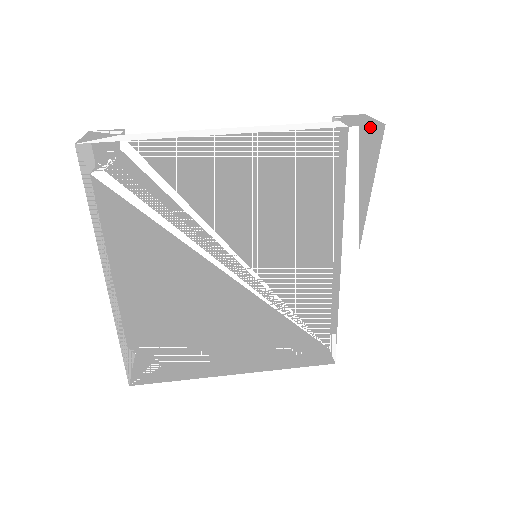
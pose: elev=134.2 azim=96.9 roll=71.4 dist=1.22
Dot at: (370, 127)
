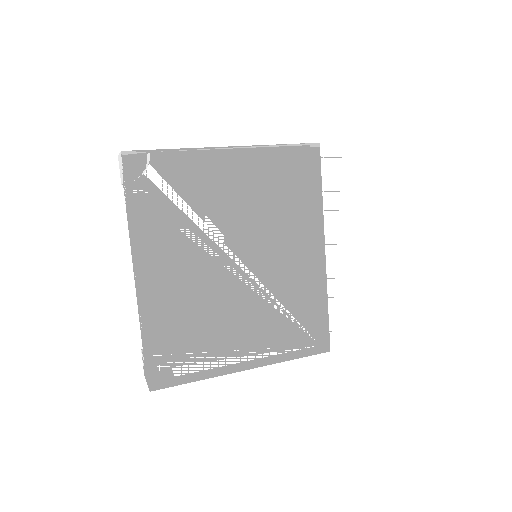
Dot at: (334, 143)
